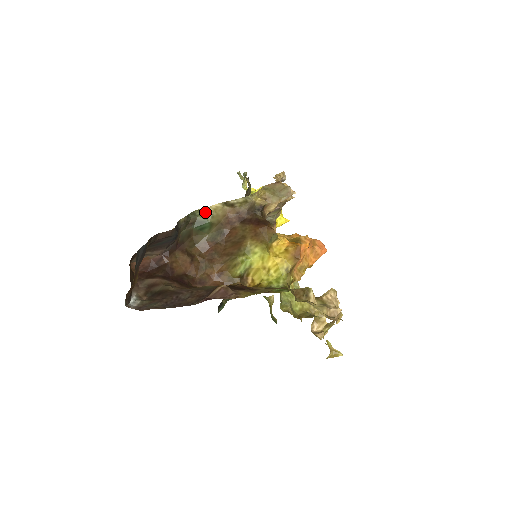
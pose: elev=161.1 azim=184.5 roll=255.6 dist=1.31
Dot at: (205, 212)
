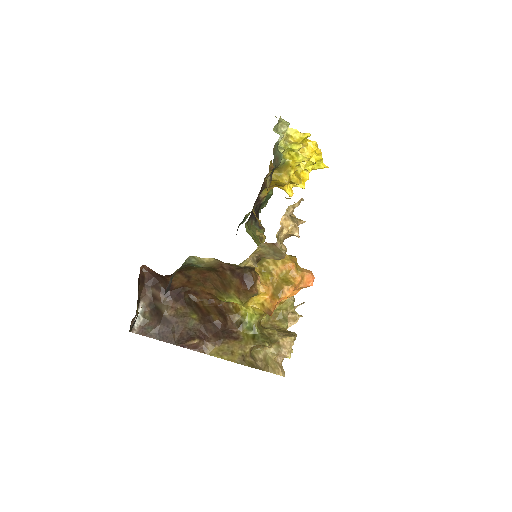
Dot at: (199, 261)
